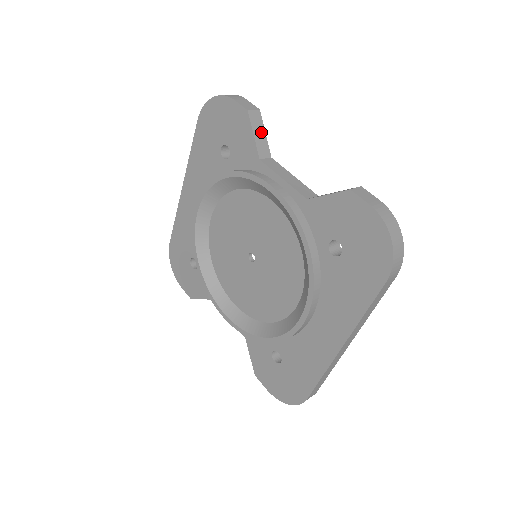
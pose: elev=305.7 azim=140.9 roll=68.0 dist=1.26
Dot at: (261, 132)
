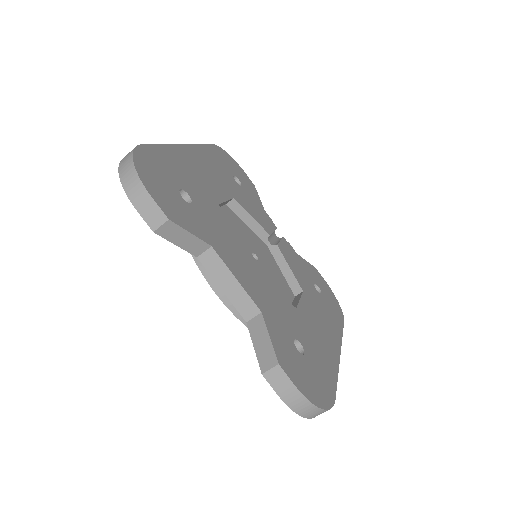
Dot at: (184, 236)
